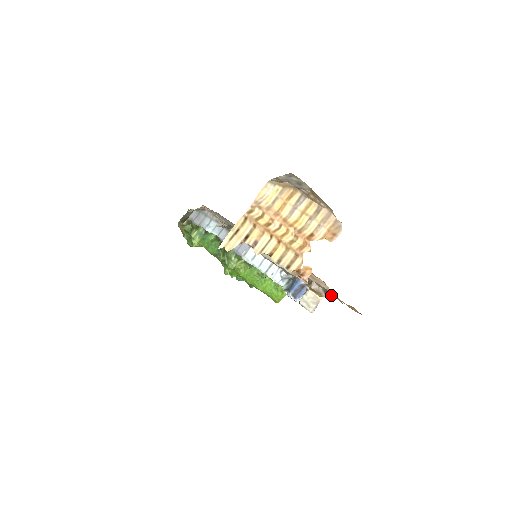
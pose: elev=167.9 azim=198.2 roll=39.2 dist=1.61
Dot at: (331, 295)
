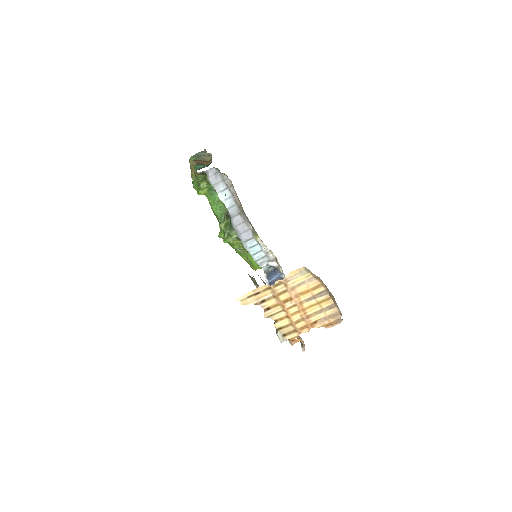
Dot at: (304, 350)
